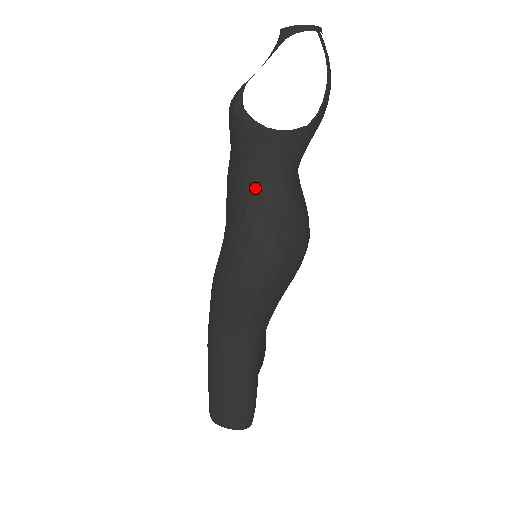
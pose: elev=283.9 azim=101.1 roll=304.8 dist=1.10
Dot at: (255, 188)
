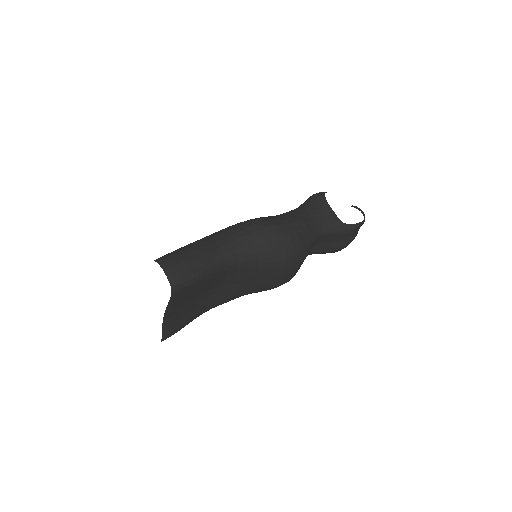
Dot at: (304, 214)
